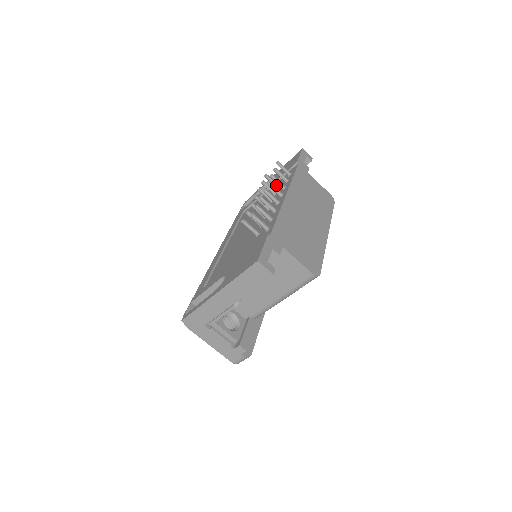
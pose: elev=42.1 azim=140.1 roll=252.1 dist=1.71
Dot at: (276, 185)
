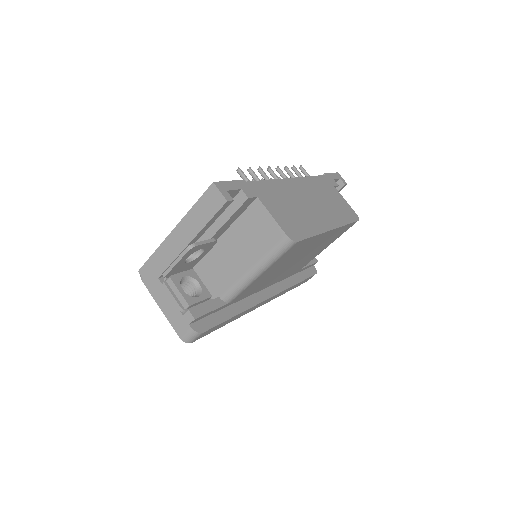
Dot at: occluded
